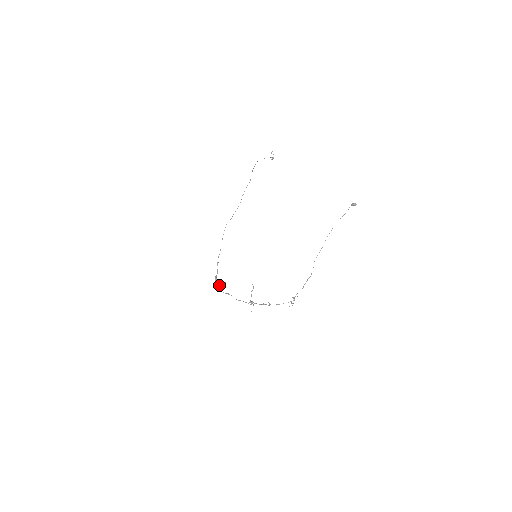
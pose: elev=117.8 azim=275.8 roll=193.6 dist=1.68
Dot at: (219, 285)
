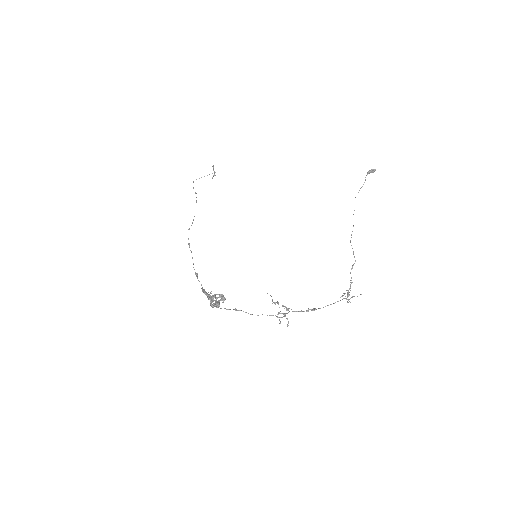
Dot at: (214, 300)
